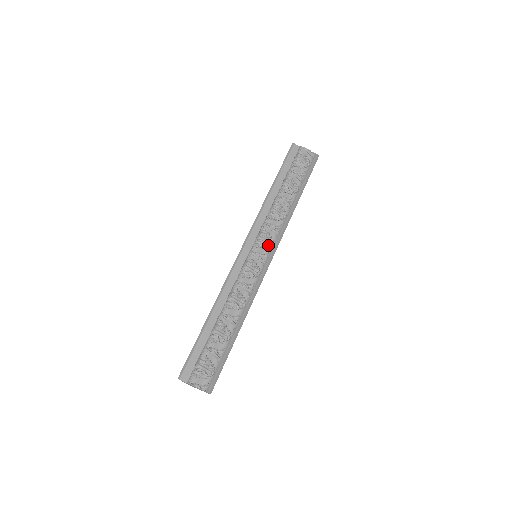
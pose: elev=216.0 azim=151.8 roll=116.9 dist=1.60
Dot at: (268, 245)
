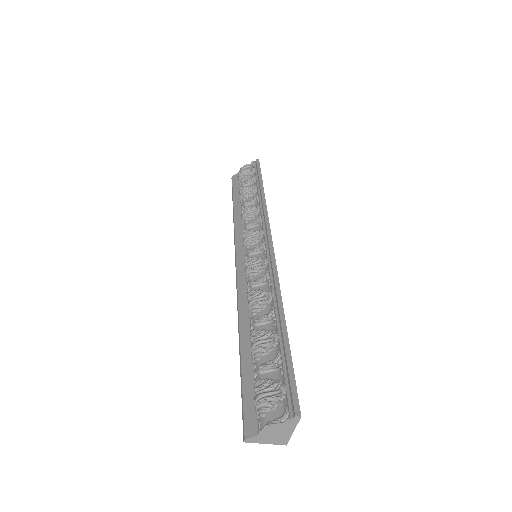
Dot at: (259, 237)
